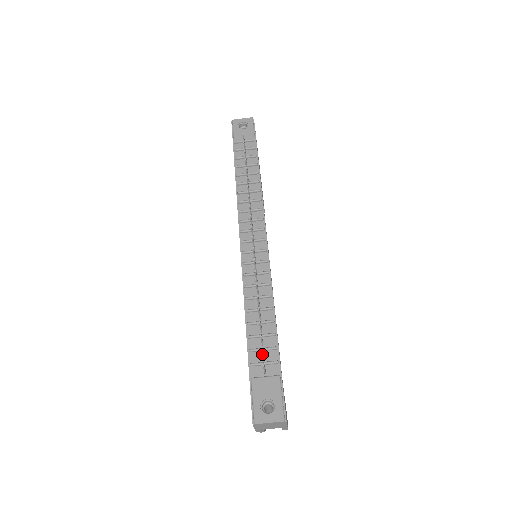
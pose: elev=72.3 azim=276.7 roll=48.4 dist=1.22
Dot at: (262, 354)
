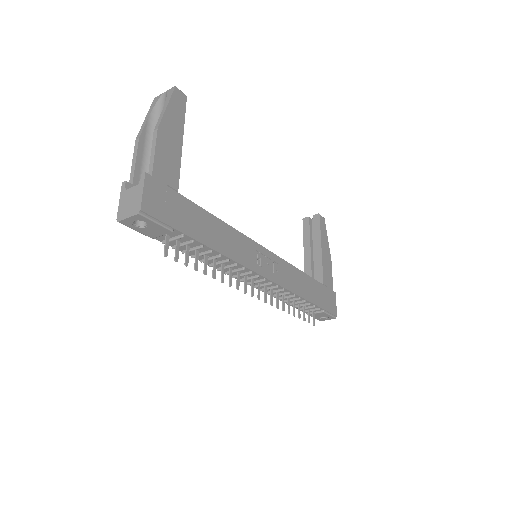
Dot at: (309, 318)
